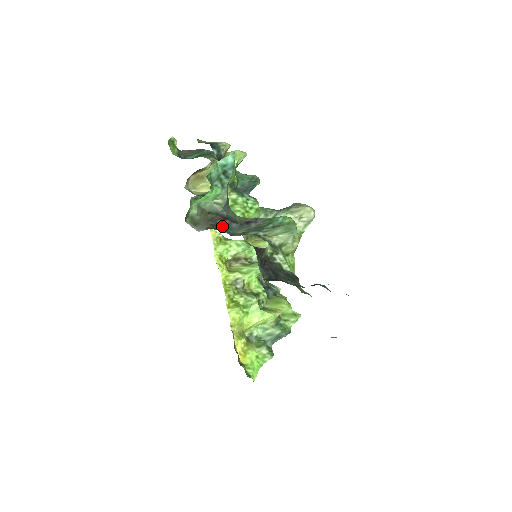
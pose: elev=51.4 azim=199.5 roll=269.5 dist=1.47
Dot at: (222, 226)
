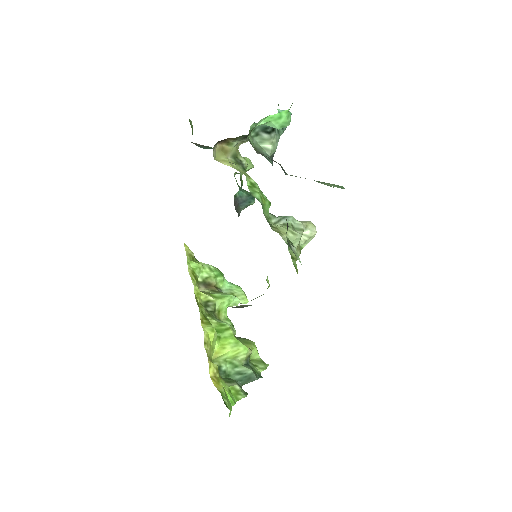
Dot at: (276, 162)
